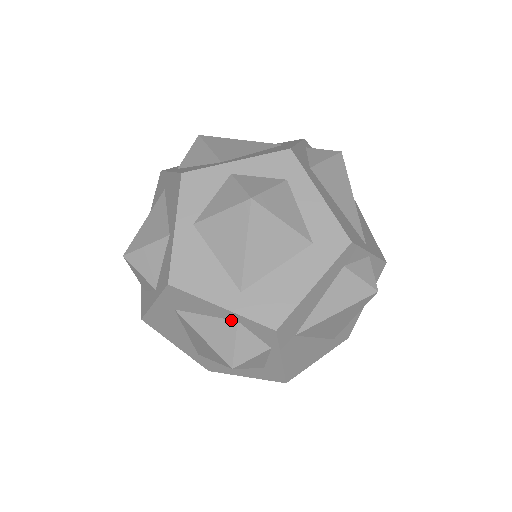
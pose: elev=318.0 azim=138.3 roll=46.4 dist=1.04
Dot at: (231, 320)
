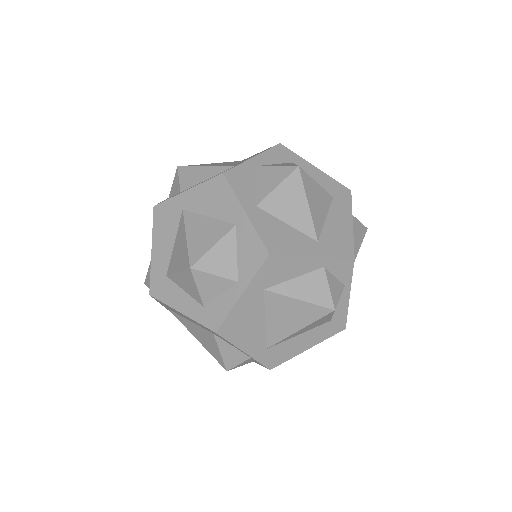
Dot at: (318, 269)
